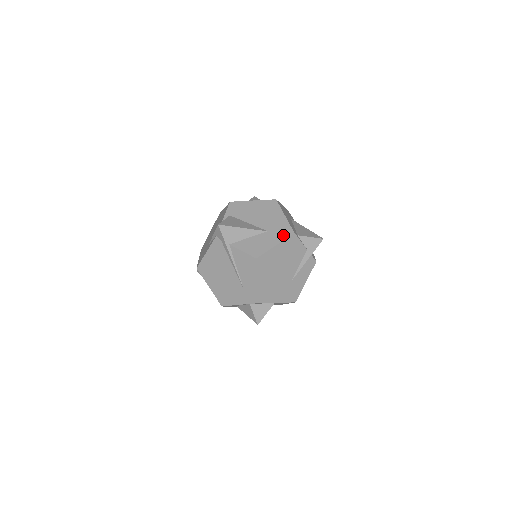
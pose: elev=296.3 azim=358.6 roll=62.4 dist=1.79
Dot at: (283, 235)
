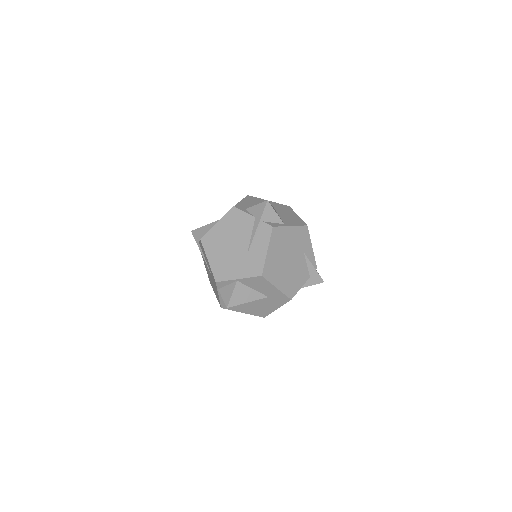
Dot at: occluded
